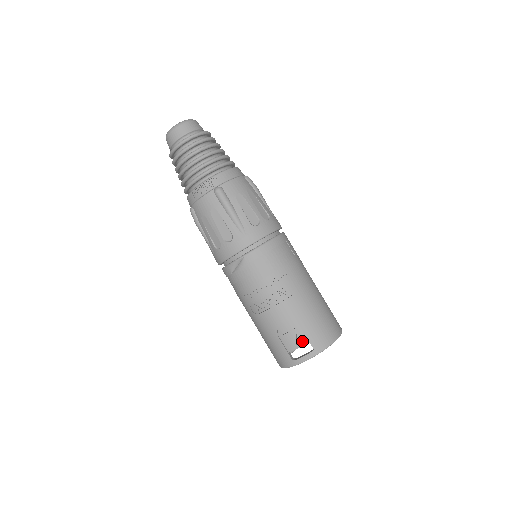
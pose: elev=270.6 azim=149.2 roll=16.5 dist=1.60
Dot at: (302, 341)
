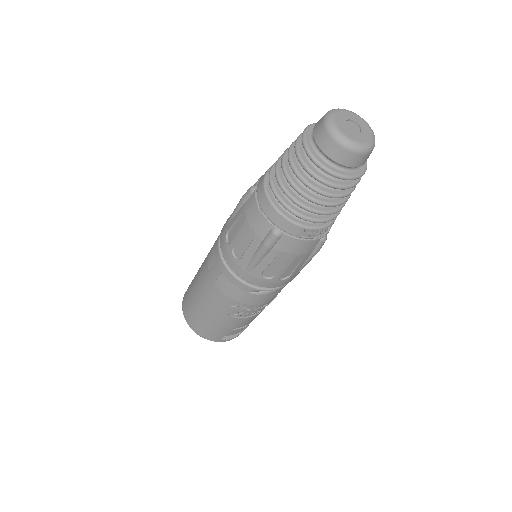
Dot at: occluded
